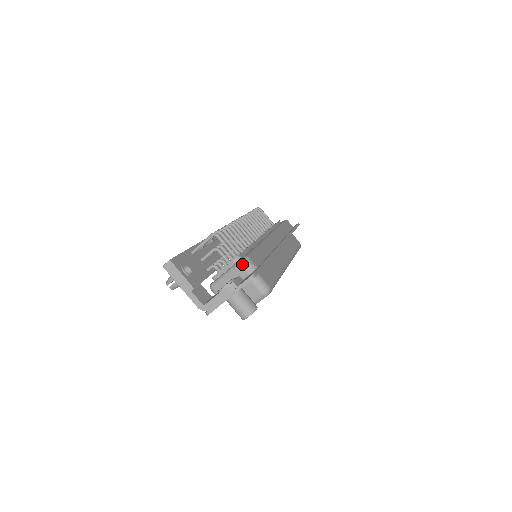
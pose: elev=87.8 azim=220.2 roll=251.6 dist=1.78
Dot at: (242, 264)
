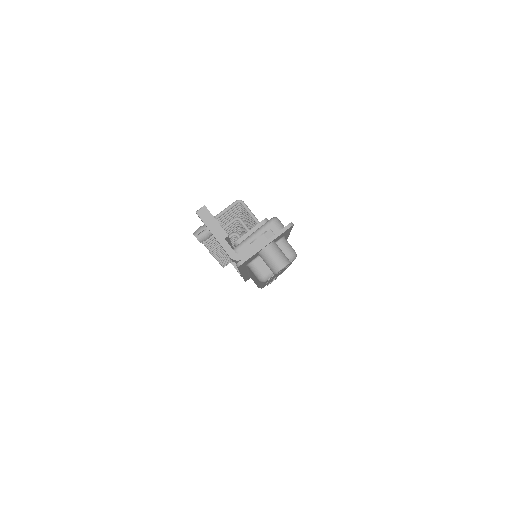
Dot at: (273, 222)
